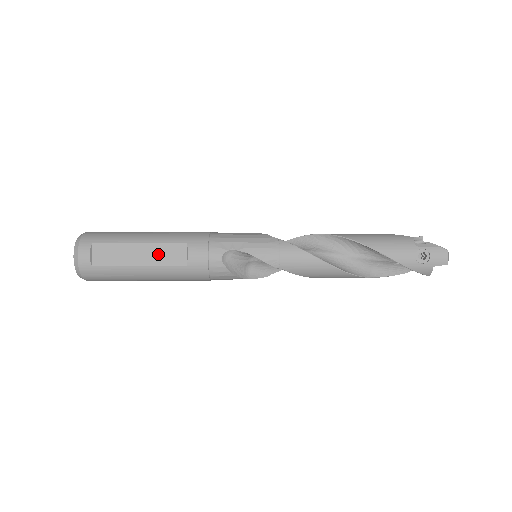
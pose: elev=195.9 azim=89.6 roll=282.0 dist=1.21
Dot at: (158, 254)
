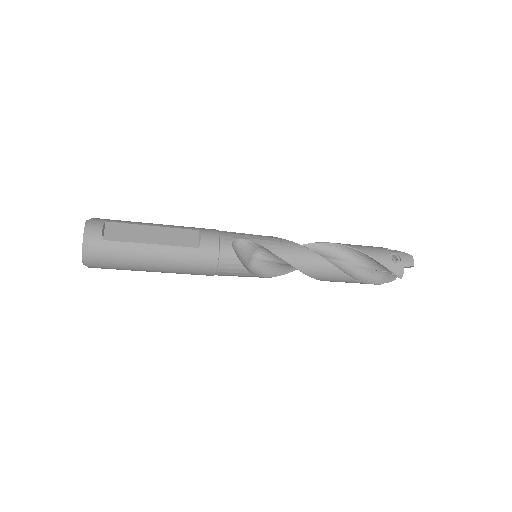
Dot at: (171, 236)
